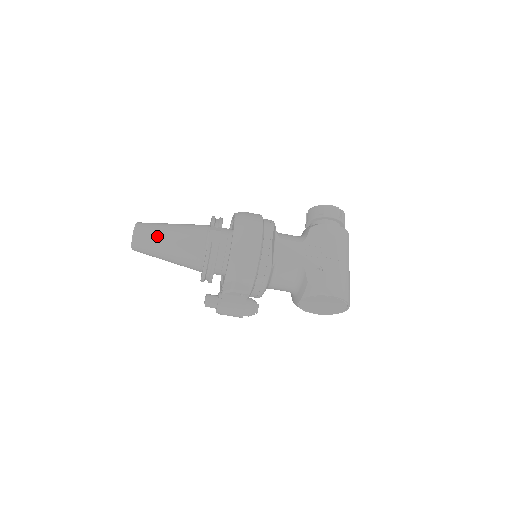
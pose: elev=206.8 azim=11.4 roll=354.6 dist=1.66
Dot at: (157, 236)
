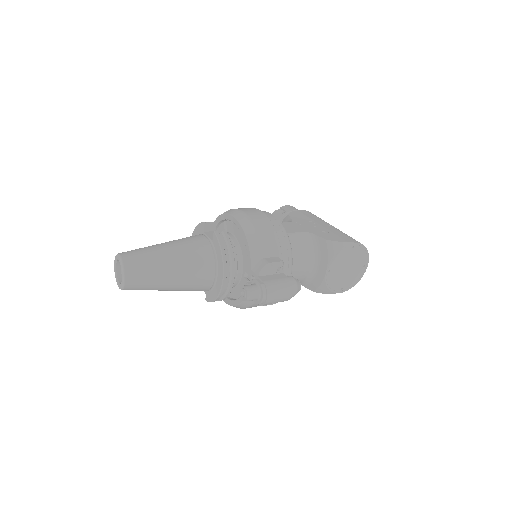
Dot at: (151, 252)
